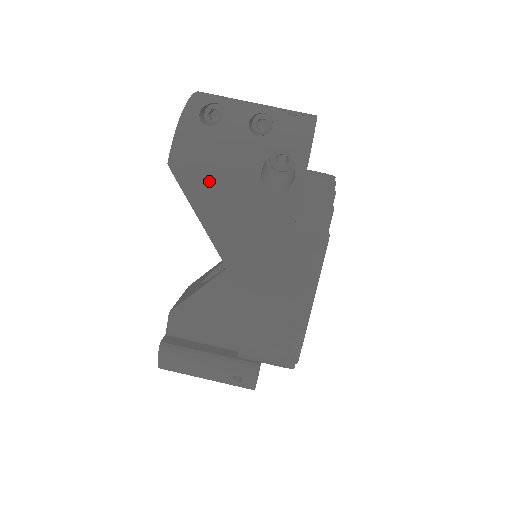
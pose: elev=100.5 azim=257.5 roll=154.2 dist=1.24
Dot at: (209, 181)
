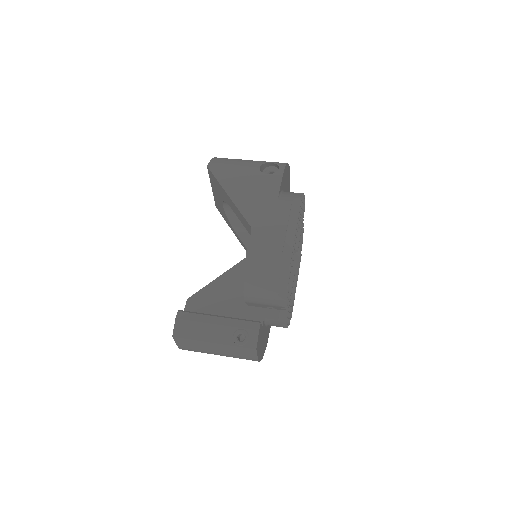
Dot at: (230, 171)
